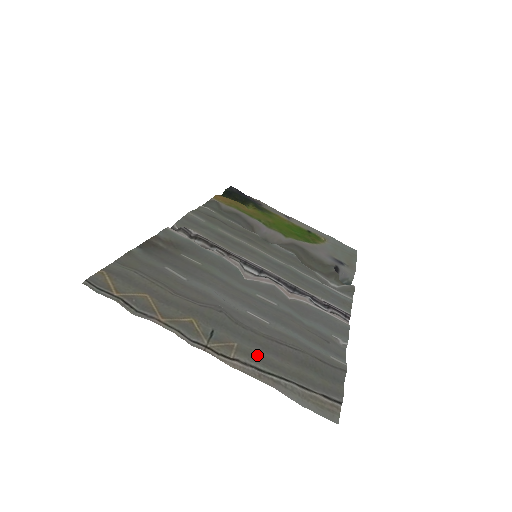
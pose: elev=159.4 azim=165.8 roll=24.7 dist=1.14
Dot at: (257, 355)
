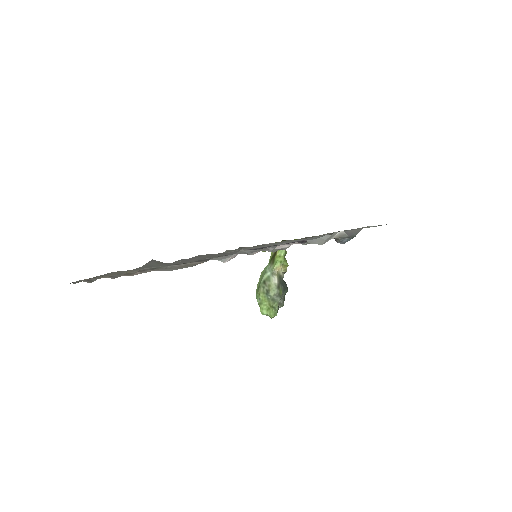
Dot at: occluded
